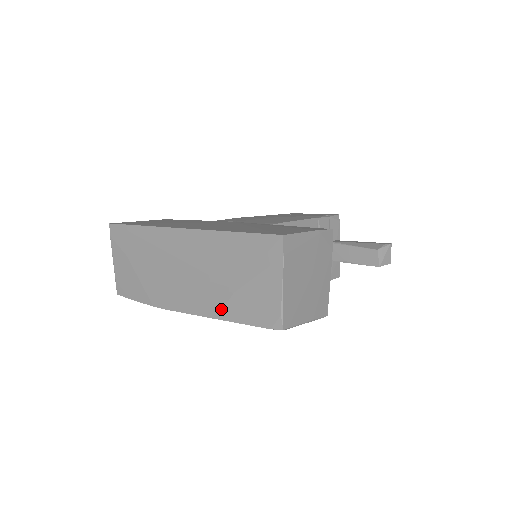
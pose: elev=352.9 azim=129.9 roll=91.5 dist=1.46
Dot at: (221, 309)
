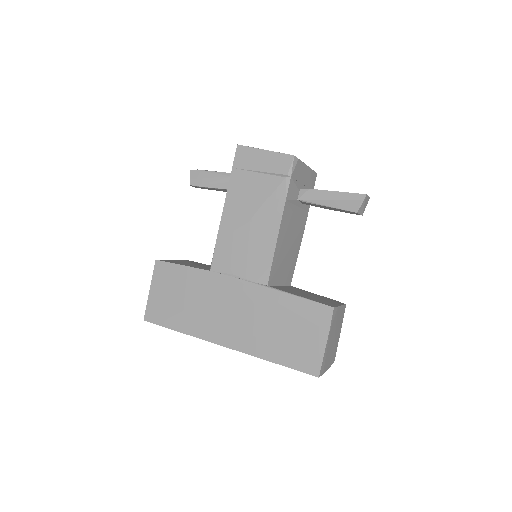
Dot at: occluded
